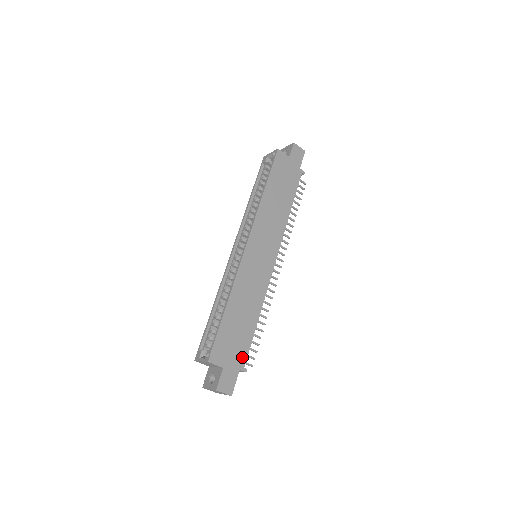
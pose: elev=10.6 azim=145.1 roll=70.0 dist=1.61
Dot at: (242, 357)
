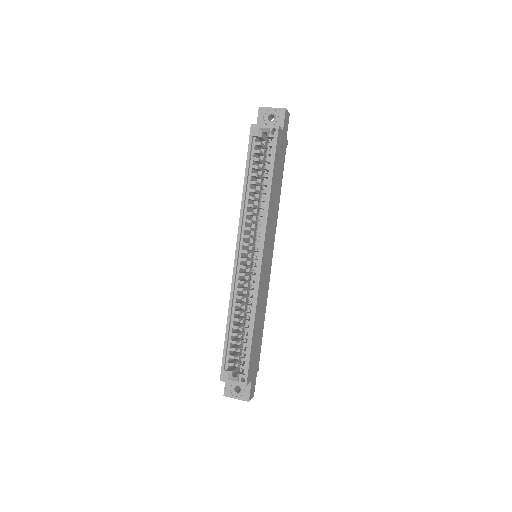
Dot at: (258, 361)
